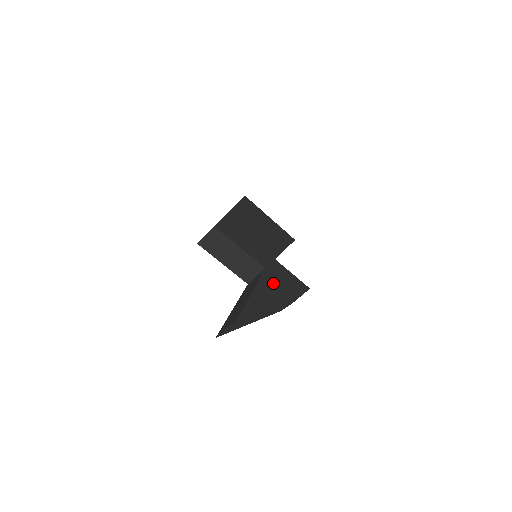
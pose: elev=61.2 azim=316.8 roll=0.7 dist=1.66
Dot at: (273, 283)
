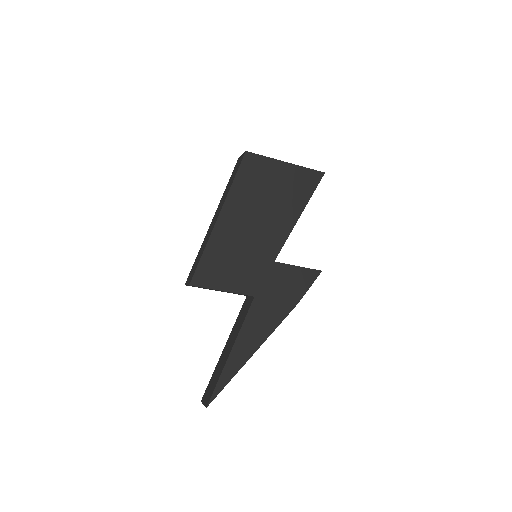
Dot at: (262, 314)
